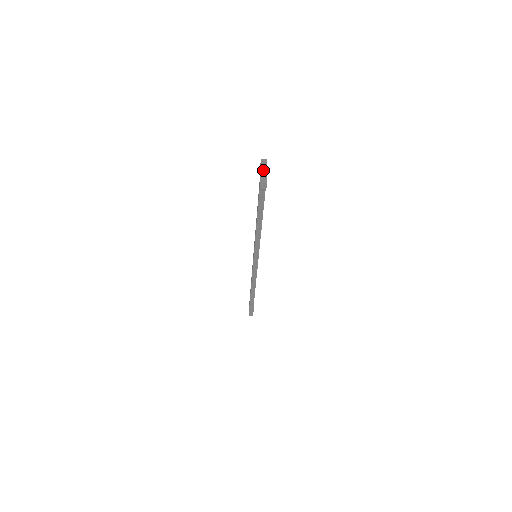
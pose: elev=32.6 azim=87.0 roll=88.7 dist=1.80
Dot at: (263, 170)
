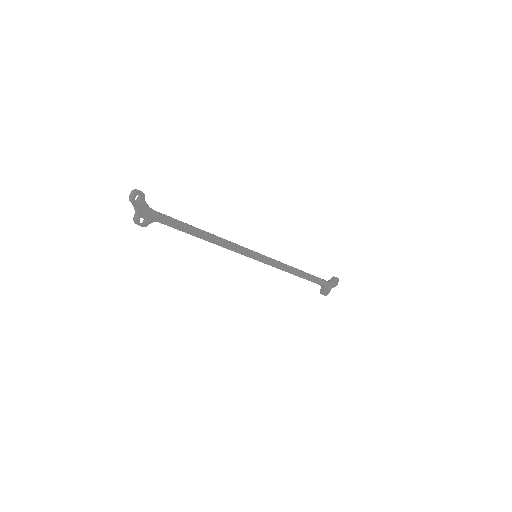
Dot at: (134, 205)
